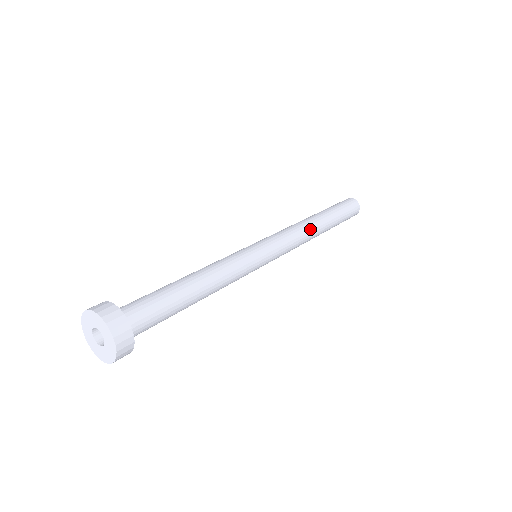
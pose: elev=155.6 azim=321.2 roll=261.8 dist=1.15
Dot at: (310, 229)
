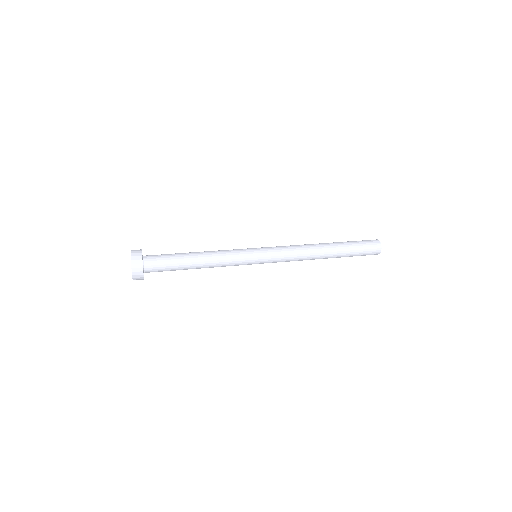
Dot at: (311, 248)
